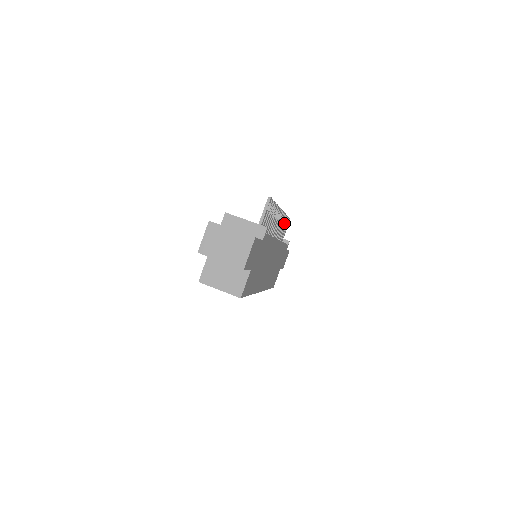
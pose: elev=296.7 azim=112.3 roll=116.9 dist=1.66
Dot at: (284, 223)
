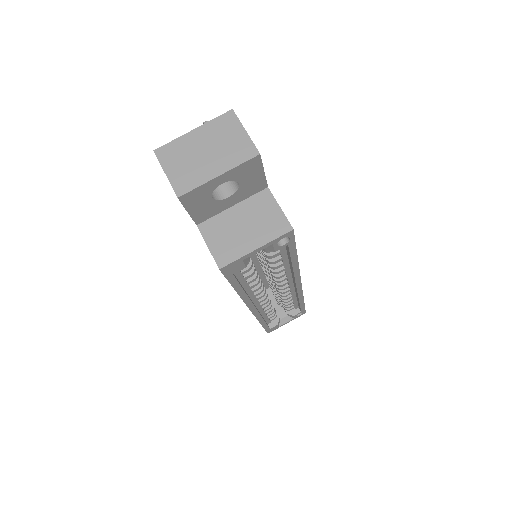
Dot at: occluded
